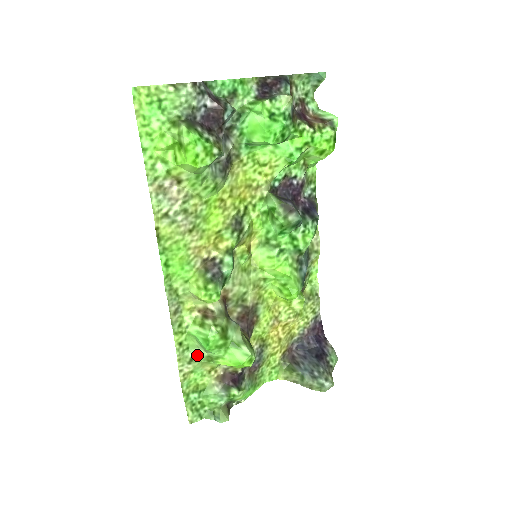
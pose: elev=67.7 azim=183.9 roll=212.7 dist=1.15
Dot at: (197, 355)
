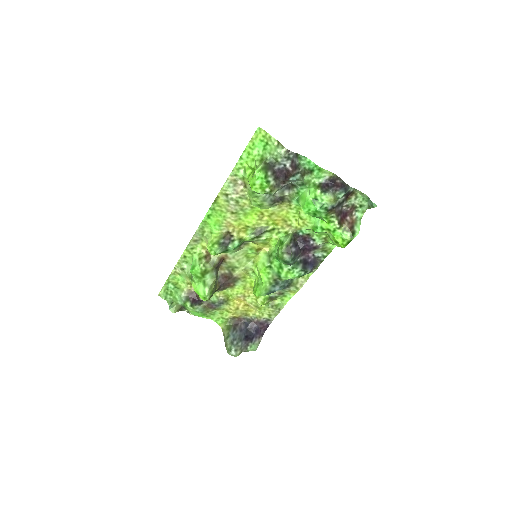
Dot at: (188, 270)
